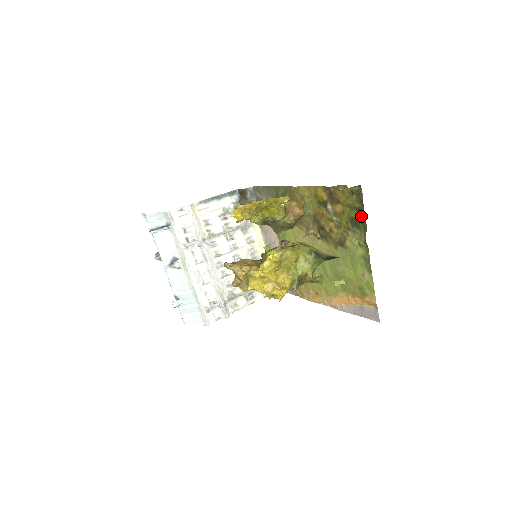
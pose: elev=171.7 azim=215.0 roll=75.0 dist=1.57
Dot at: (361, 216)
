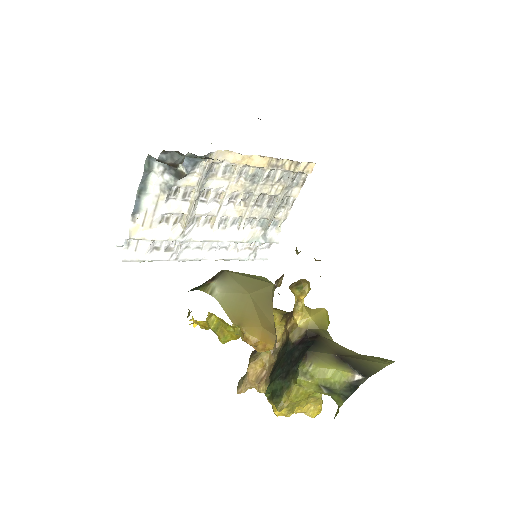
Dot at: occluded
